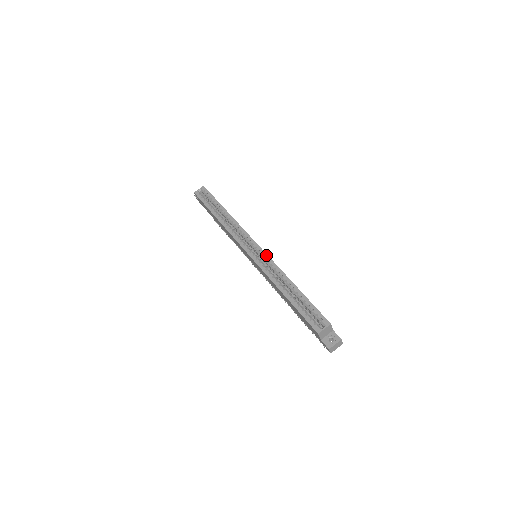
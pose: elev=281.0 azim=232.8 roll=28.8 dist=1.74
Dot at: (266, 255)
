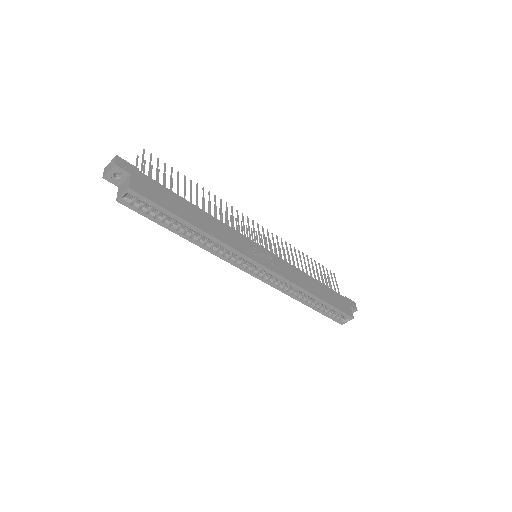
Dot at: (280, 277)
